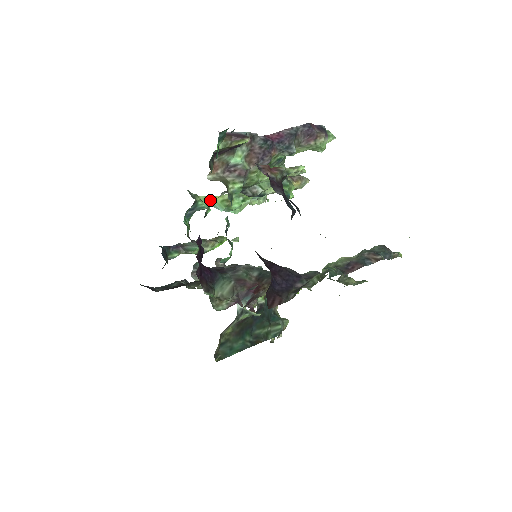
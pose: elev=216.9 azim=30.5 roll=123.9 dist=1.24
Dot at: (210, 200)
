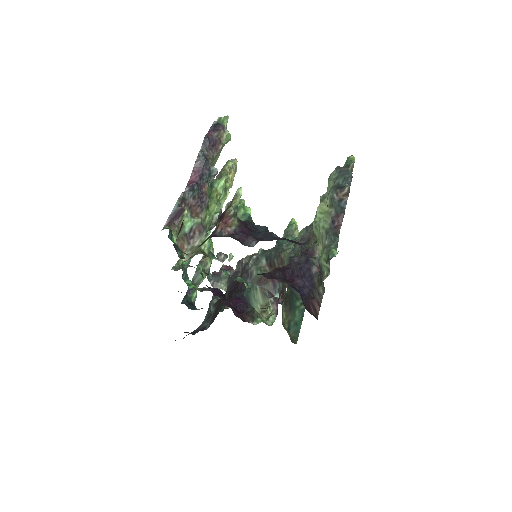
Dot at: occluded
